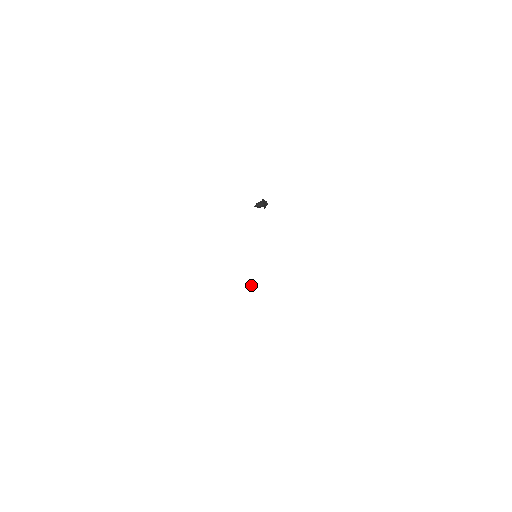
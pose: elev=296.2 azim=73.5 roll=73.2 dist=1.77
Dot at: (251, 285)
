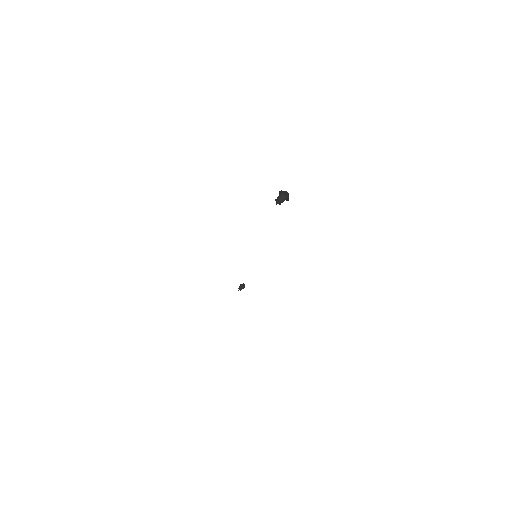
Dot at: (240, 286)
